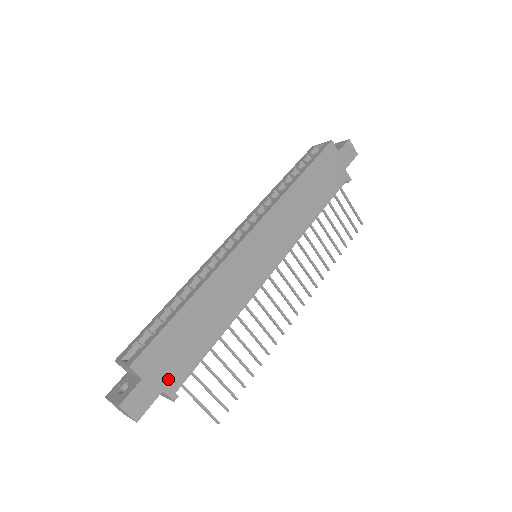
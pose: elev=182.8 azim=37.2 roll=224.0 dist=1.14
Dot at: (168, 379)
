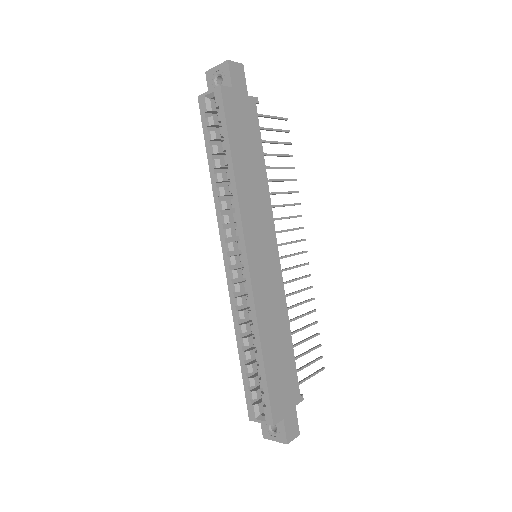
Dot at: (292, 398)
